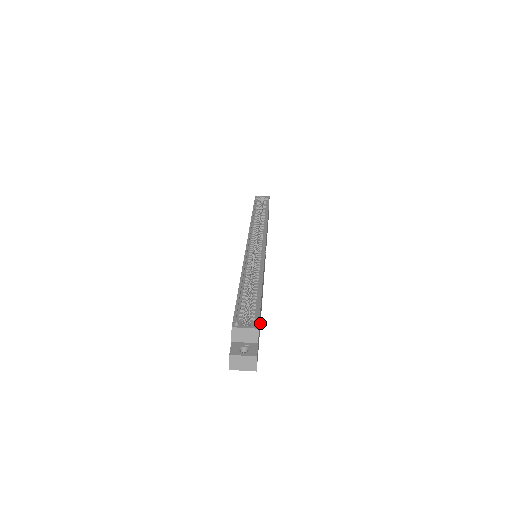
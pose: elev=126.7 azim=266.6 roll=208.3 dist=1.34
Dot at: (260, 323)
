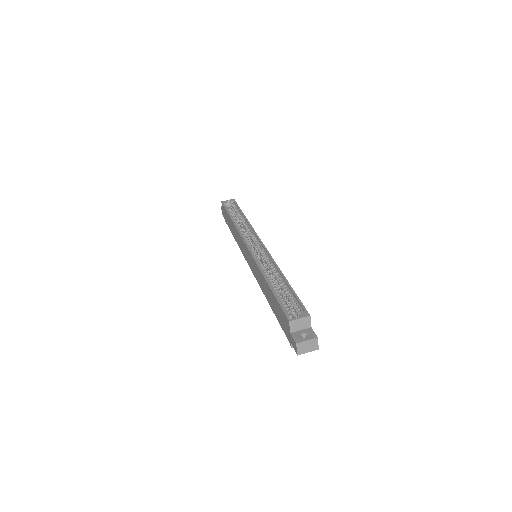
Dot at: occluded
